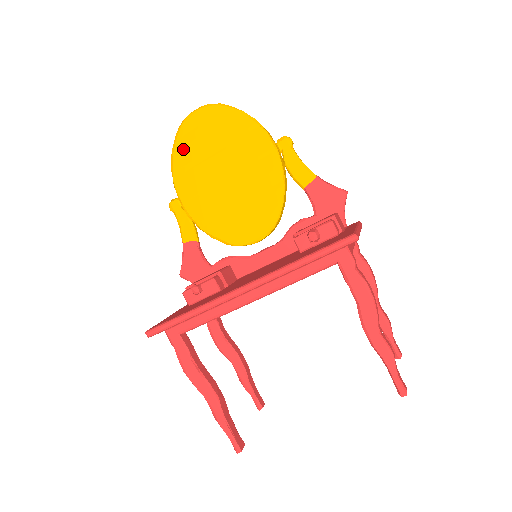
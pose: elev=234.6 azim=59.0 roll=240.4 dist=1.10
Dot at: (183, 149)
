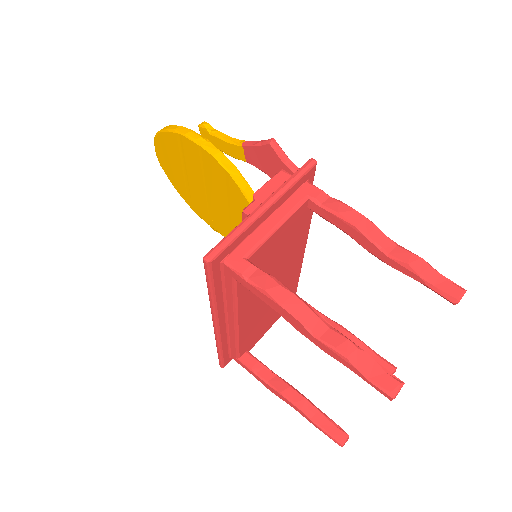
Dot at: (176, 184)
